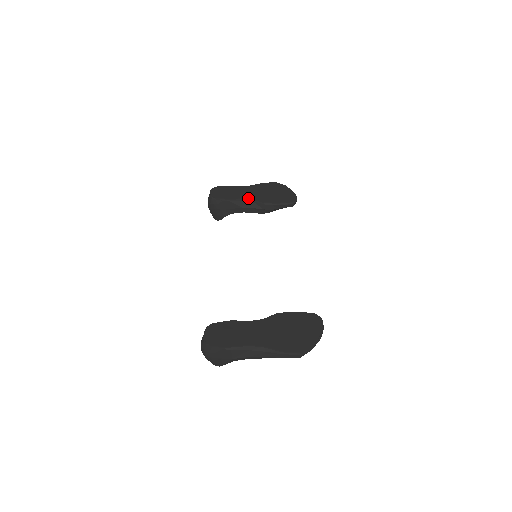
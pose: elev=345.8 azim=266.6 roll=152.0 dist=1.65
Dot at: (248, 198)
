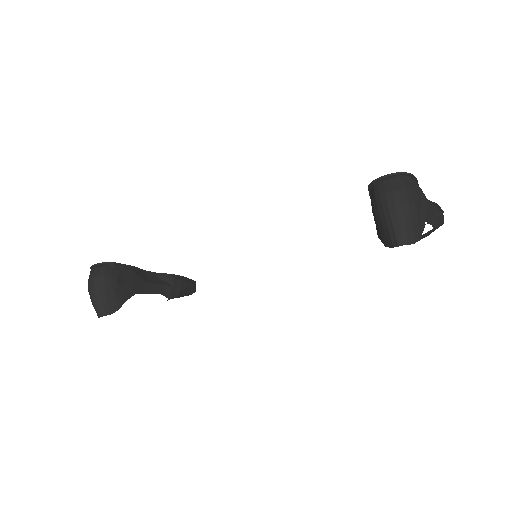
Dot at: occluded
